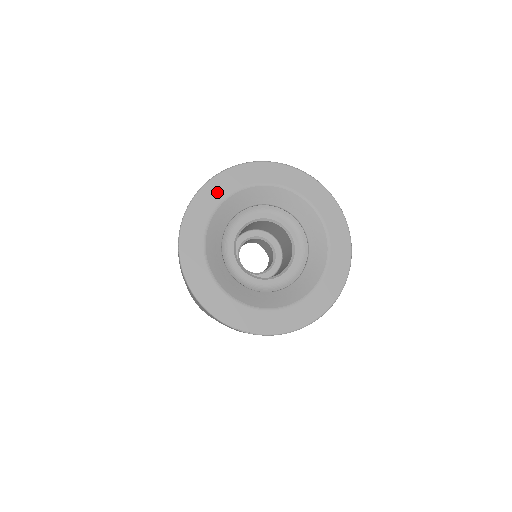
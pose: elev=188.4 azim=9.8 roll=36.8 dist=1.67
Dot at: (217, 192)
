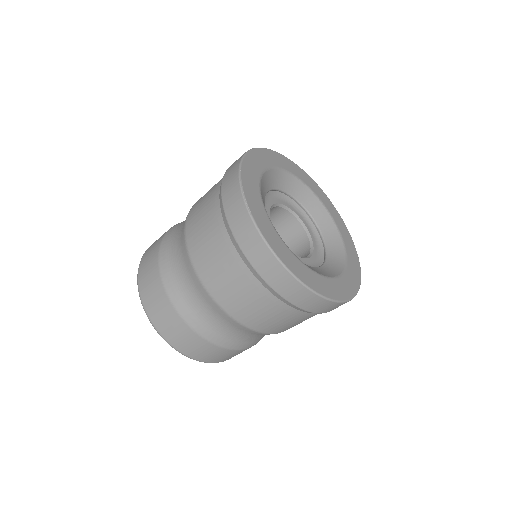
Dot at: (305, 178)
